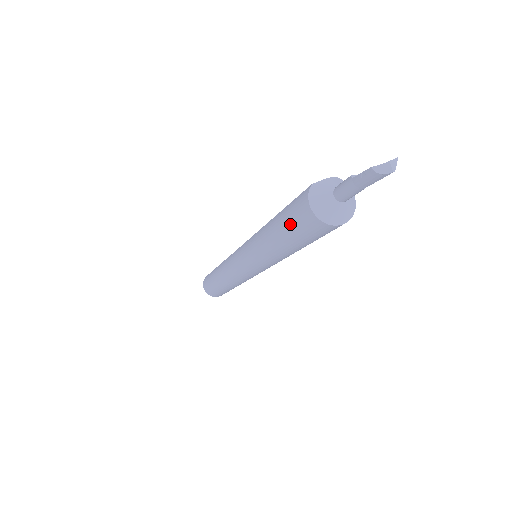
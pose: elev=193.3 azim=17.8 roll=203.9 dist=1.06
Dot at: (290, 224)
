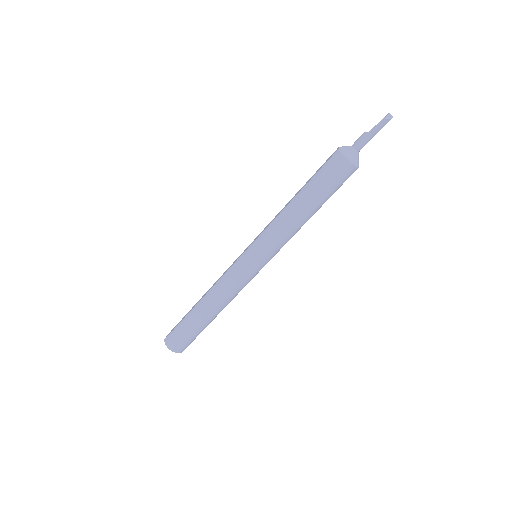
Dot at: (326, 183)
